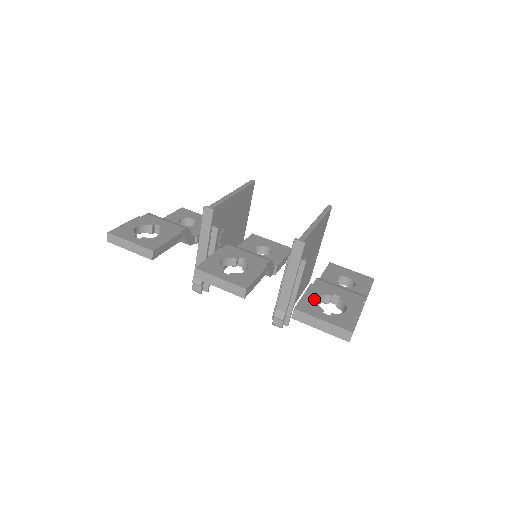
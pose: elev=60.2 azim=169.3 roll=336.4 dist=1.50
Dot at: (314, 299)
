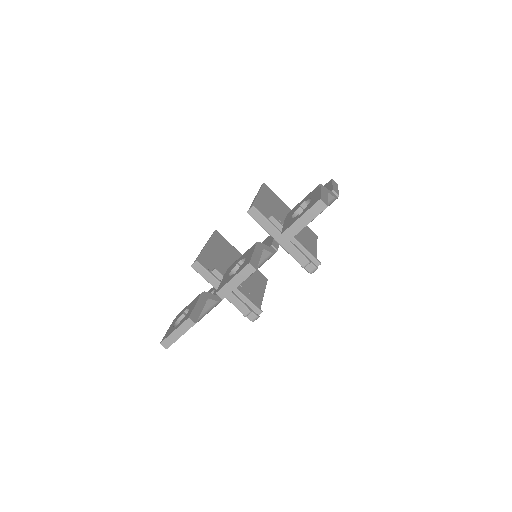
Dot at: (290, 219)
